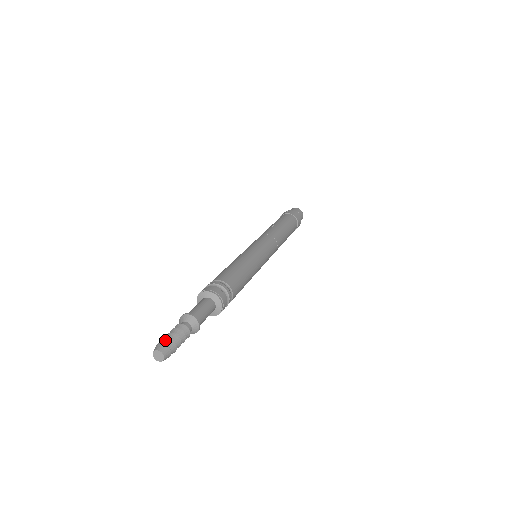
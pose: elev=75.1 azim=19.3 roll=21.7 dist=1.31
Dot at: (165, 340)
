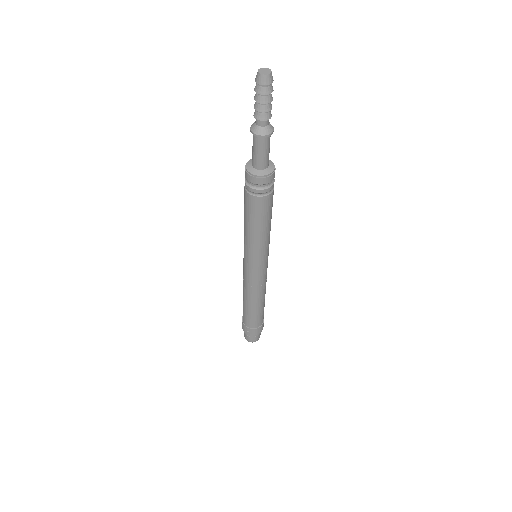
Dot at: occluded
